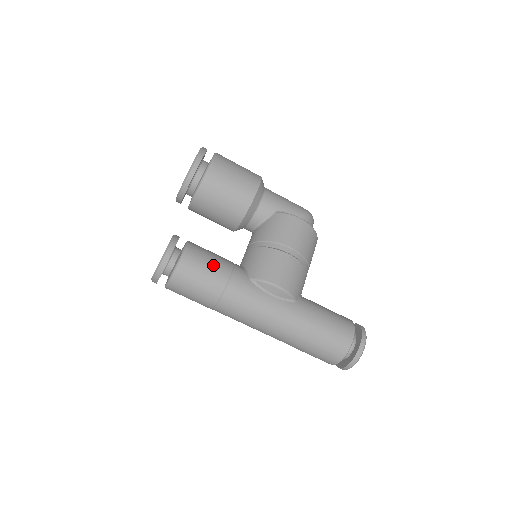
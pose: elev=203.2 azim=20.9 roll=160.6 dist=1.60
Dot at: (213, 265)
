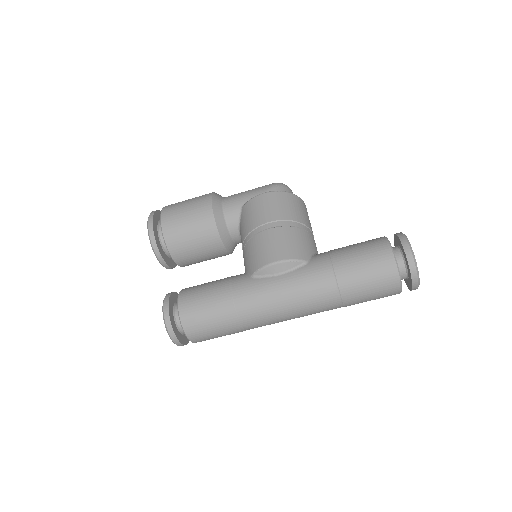
Dot at: (209, 291)
